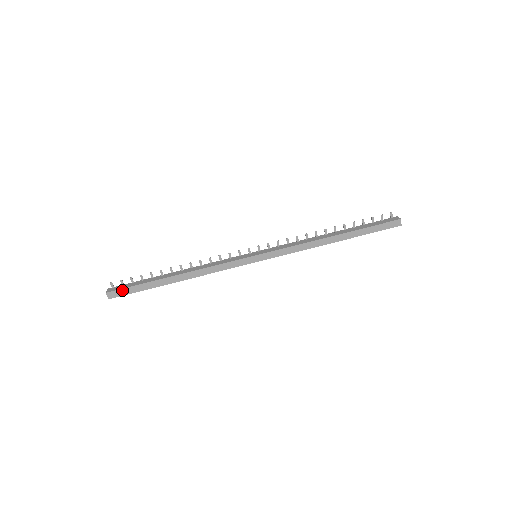
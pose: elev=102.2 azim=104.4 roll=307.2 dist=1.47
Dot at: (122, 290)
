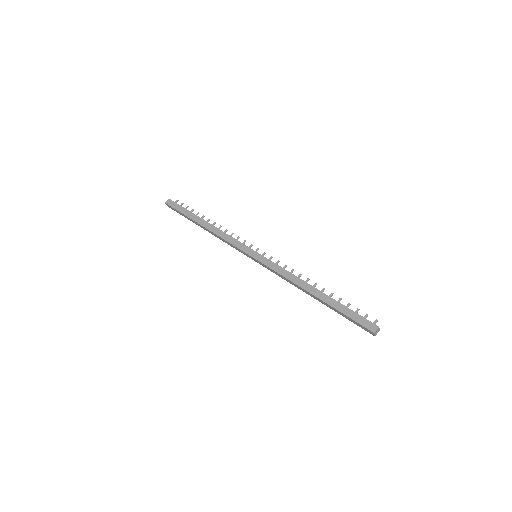
Dot at: (176, 204)
